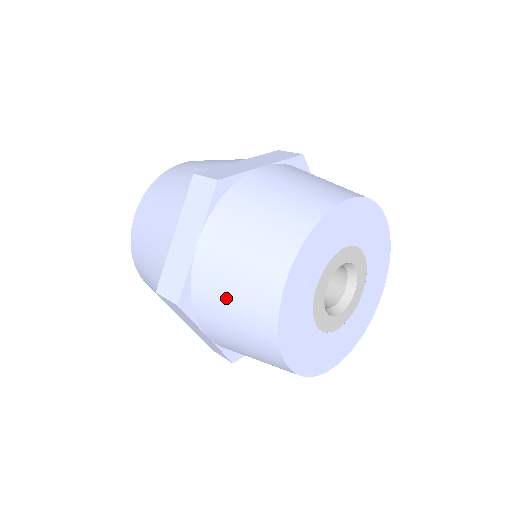
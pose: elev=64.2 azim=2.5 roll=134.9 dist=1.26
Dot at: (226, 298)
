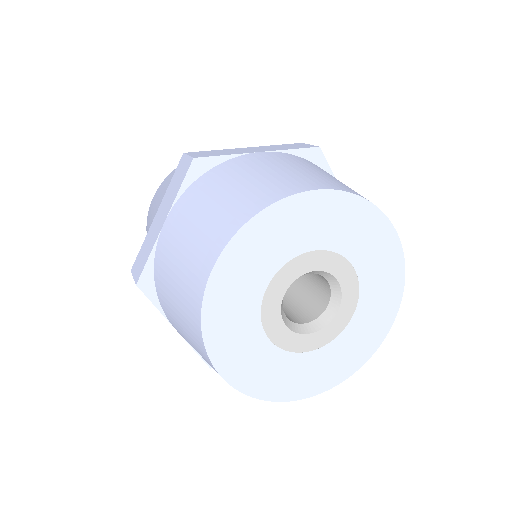
Dot at: (239, 180)
